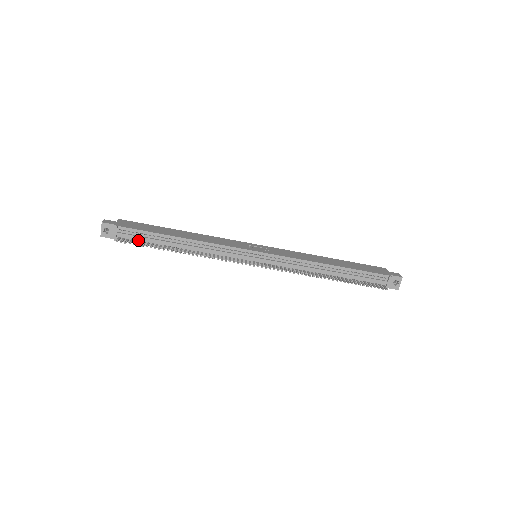
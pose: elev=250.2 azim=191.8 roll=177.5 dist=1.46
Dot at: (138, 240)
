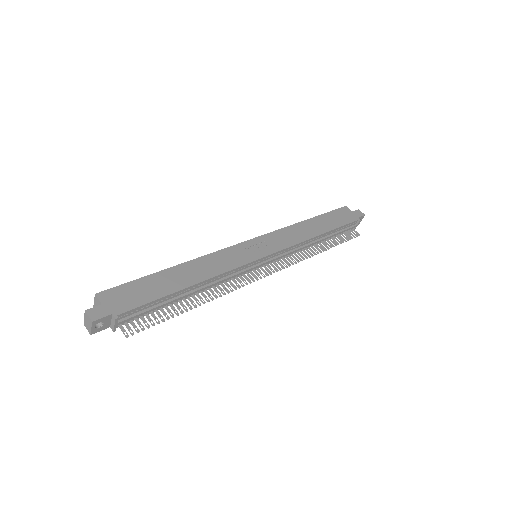
Dot at: (142, 314)
